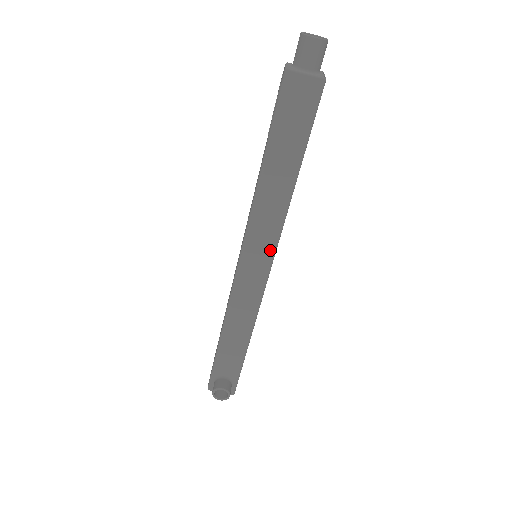
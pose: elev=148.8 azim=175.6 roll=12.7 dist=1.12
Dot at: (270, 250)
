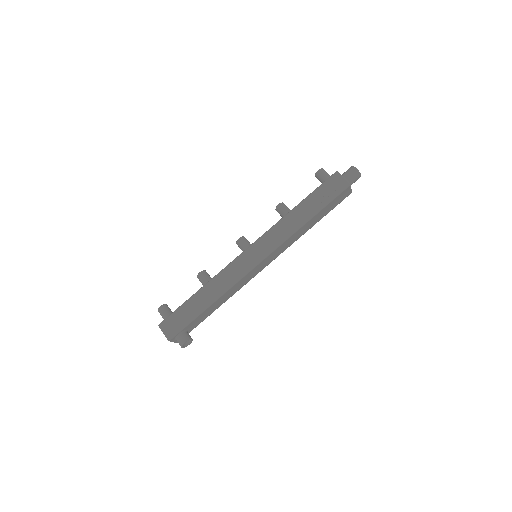
Dot at: (275, 257)
